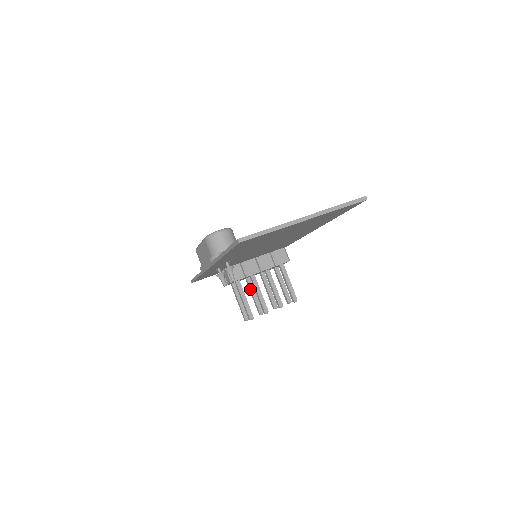
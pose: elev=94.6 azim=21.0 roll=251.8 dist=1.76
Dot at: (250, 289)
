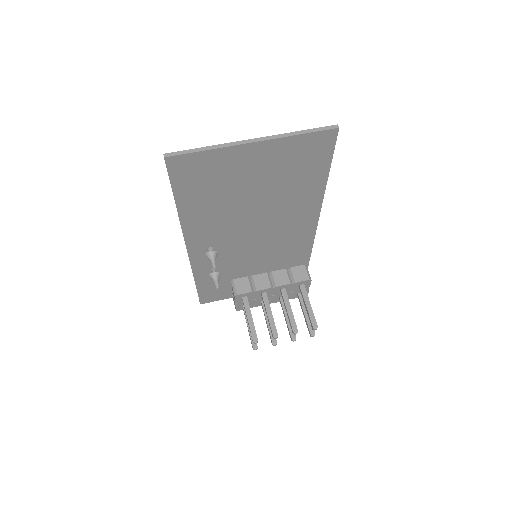
Dot at: (264, 314)
